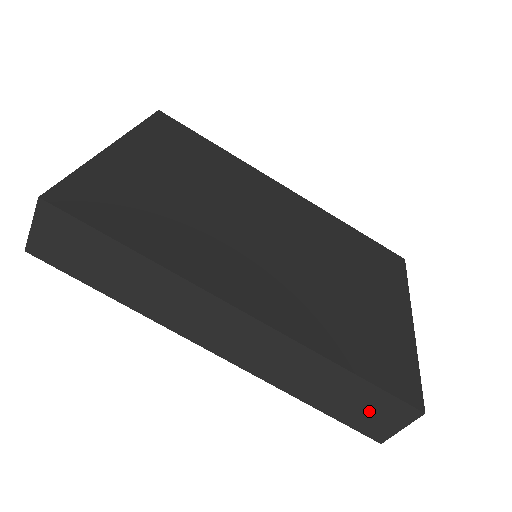
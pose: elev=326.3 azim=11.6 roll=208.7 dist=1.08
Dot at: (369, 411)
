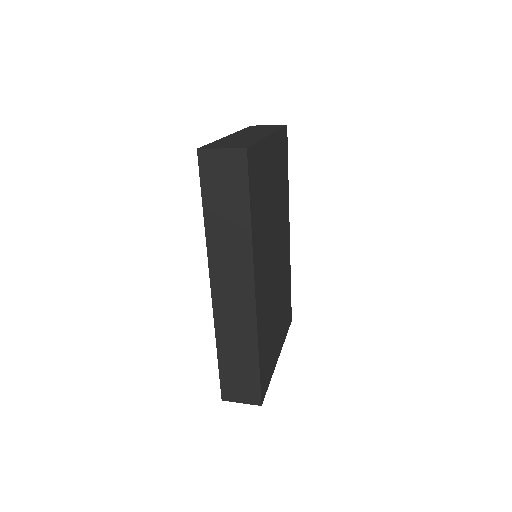
Dot at: (240, 383)
